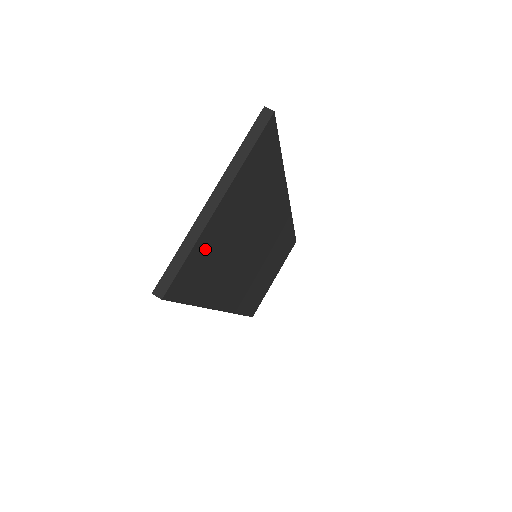
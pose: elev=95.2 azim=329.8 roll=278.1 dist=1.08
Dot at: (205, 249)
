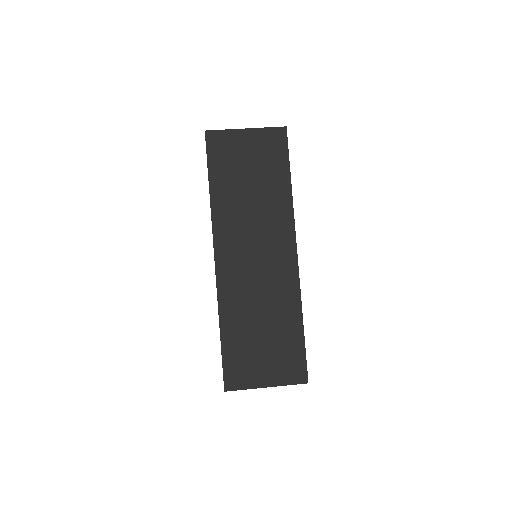
Dot at: (230, 144)
